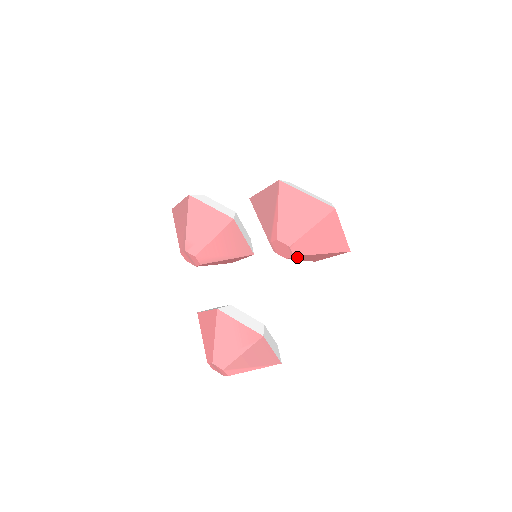
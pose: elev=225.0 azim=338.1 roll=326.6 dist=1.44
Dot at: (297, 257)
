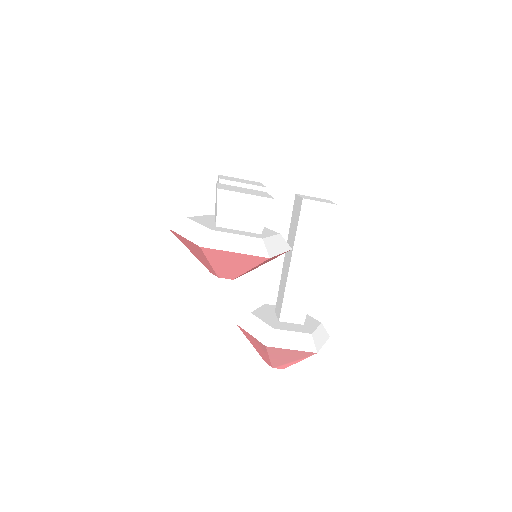
Dot at: (243, 274)
